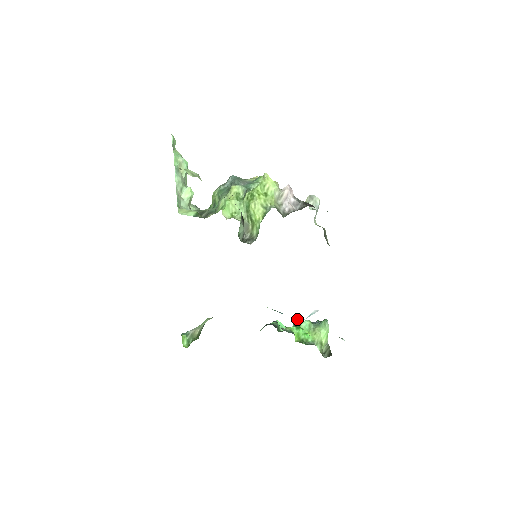
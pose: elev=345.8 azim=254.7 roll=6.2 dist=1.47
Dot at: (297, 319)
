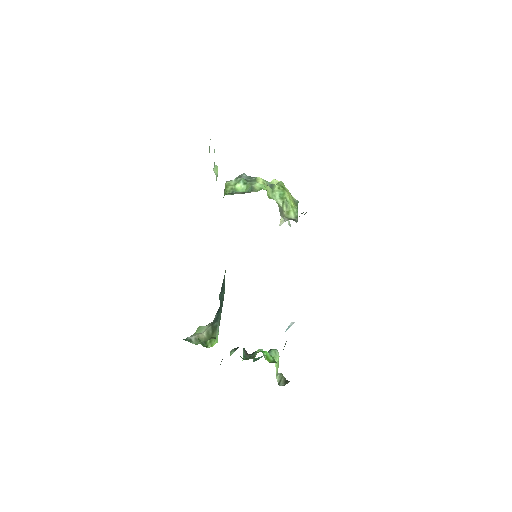
Dot at: (246, 351)
